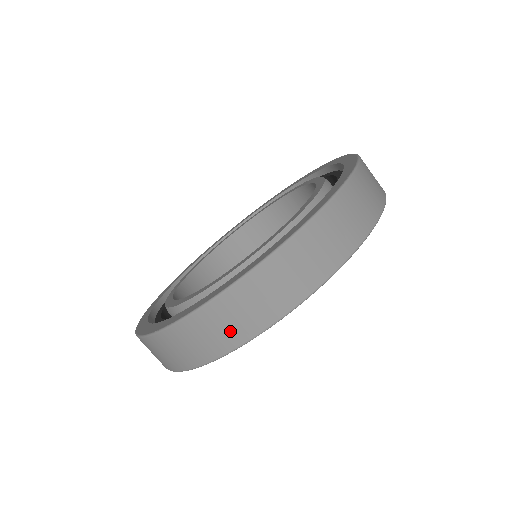
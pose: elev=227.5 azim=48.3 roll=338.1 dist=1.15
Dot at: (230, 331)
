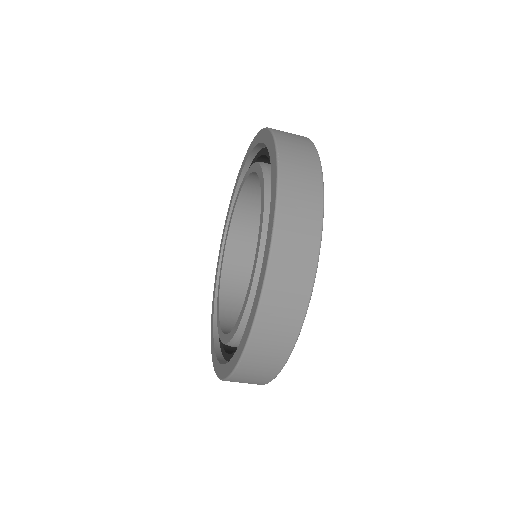
Dot at: (257, 380)
